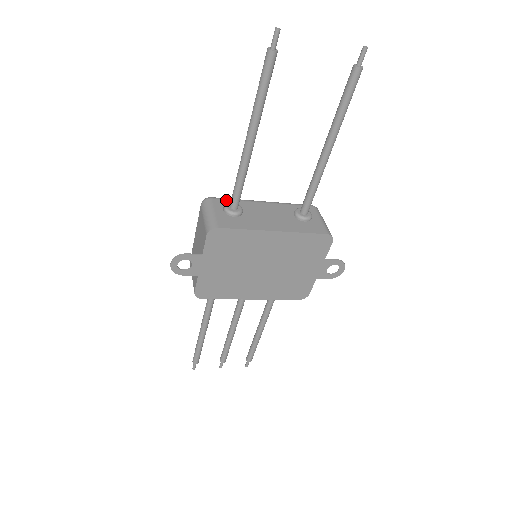
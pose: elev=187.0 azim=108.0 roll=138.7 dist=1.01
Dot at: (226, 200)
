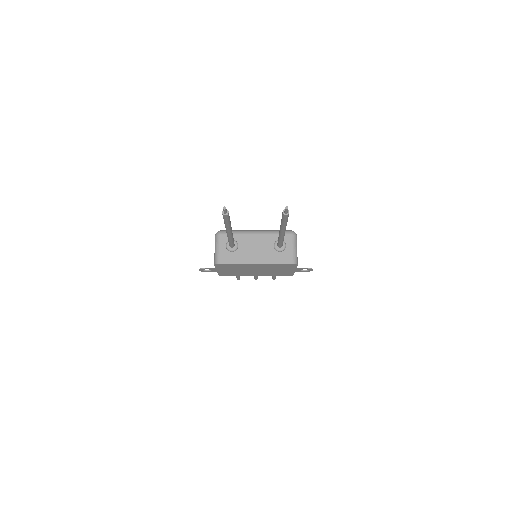
Dot at: occluded
